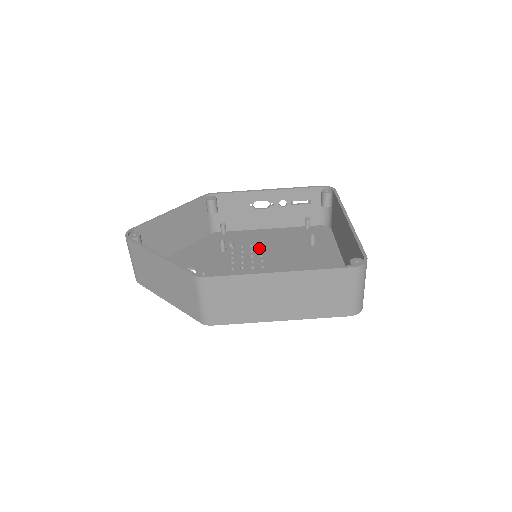
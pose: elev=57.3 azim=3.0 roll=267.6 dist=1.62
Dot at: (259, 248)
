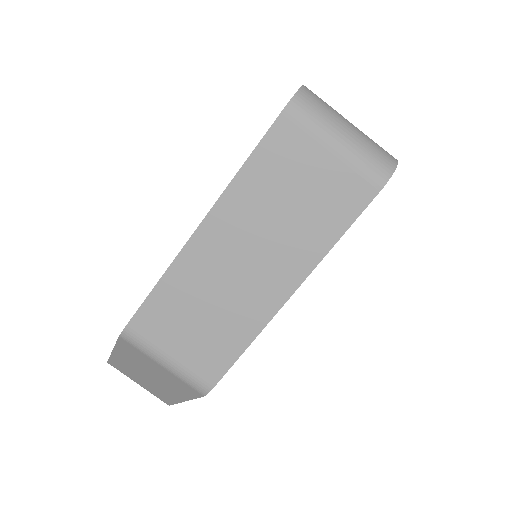
Dot at: occluded
